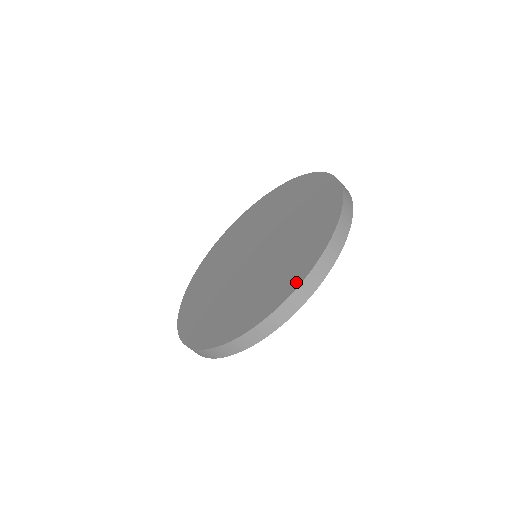
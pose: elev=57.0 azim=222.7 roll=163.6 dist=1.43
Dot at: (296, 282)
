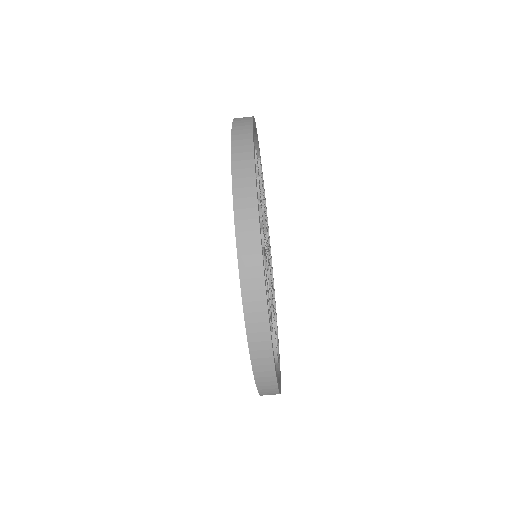
Dot at: occluded
